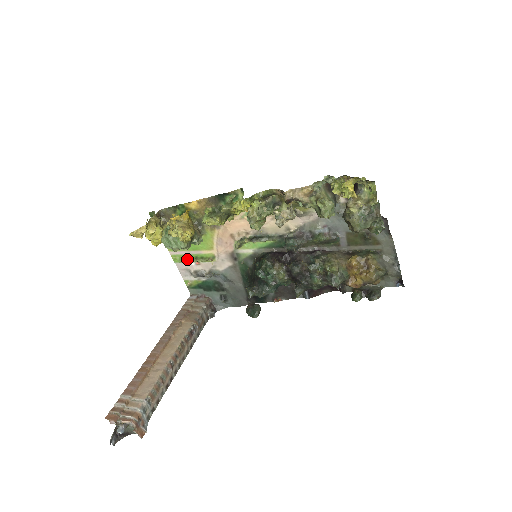
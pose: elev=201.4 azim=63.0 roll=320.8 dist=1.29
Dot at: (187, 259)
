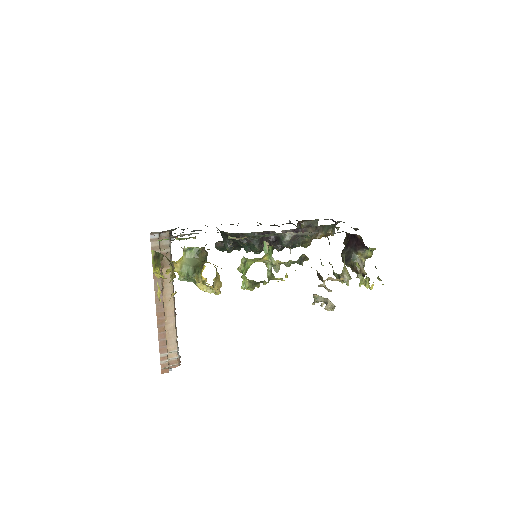
Dot at: (168, 239)
